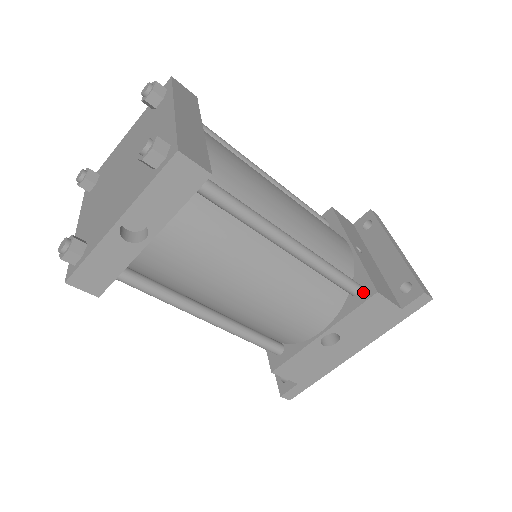
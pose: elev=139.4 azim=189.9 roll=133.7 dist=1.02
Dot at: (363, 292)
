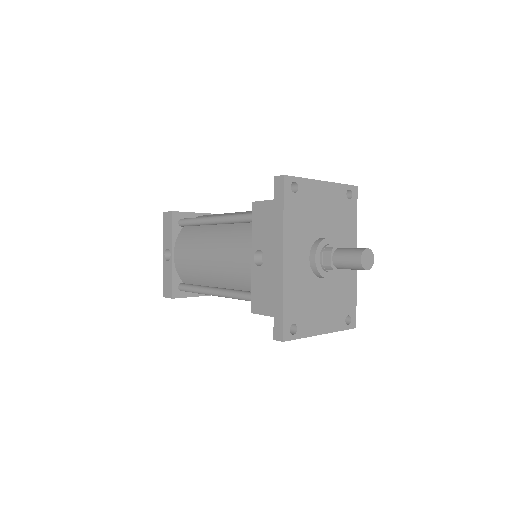
Dot at: occluded
